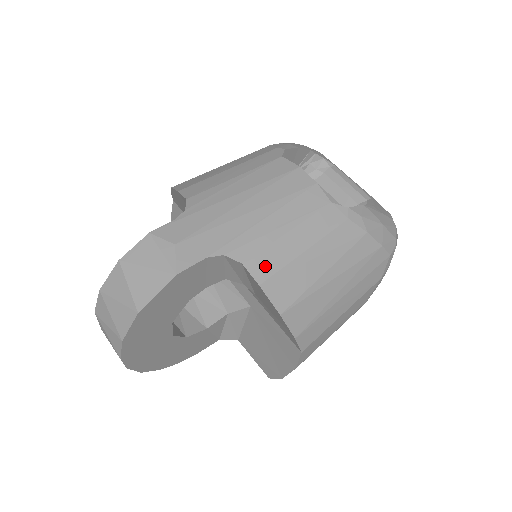
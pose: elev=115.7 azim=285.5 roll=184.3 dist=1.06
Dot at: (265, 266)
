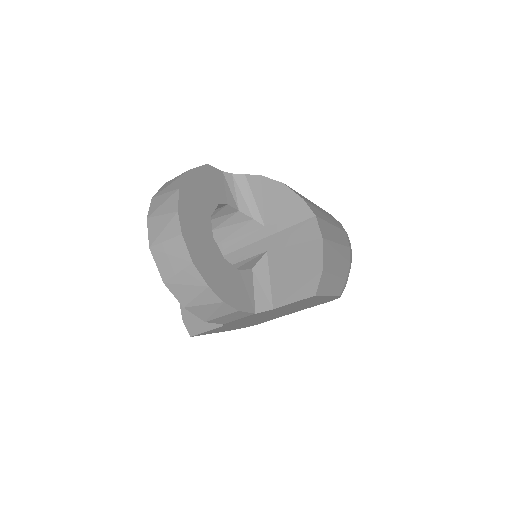
Dot at: occluded
